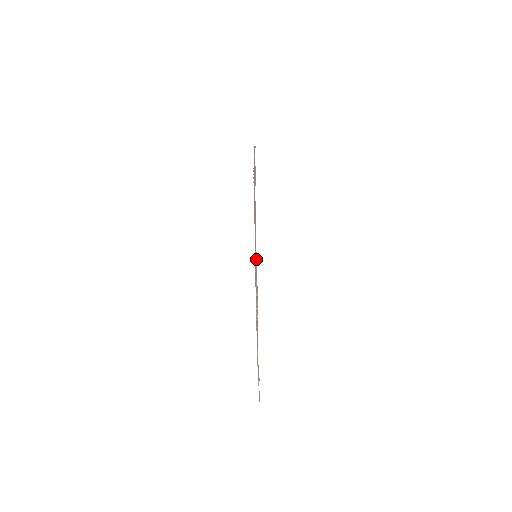
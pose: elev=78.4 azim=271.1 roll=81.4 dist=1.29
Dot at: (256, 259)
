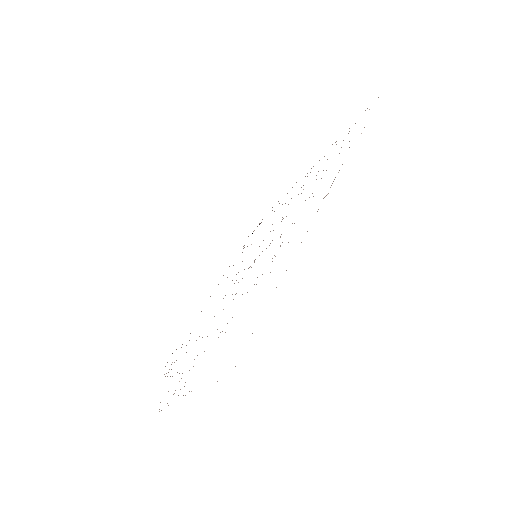
Dot at: occluded
